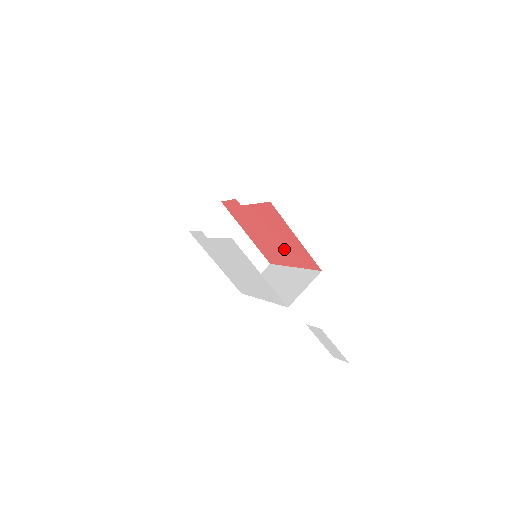
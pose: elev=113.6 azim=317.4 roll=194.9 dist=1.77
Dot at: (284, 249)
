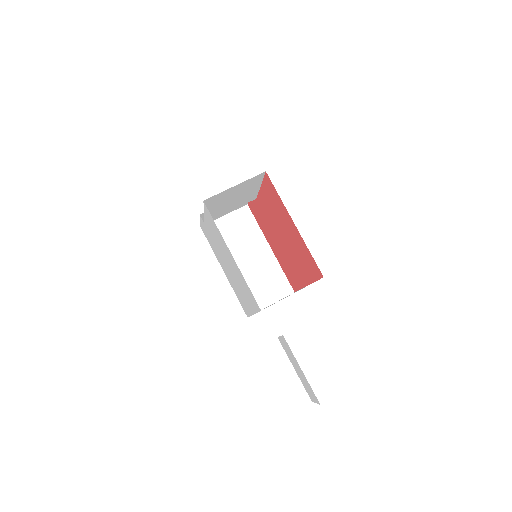
Dot at: (294, 255)
